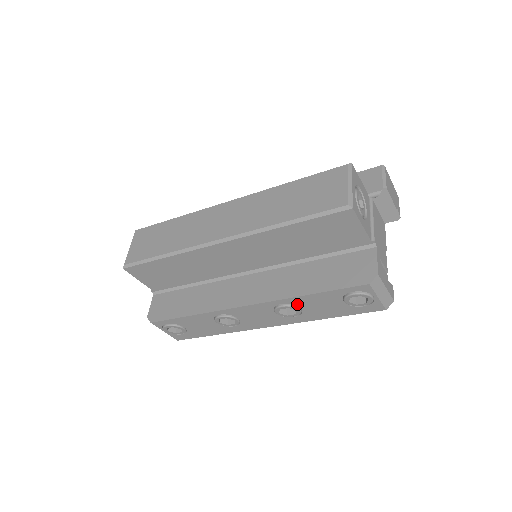
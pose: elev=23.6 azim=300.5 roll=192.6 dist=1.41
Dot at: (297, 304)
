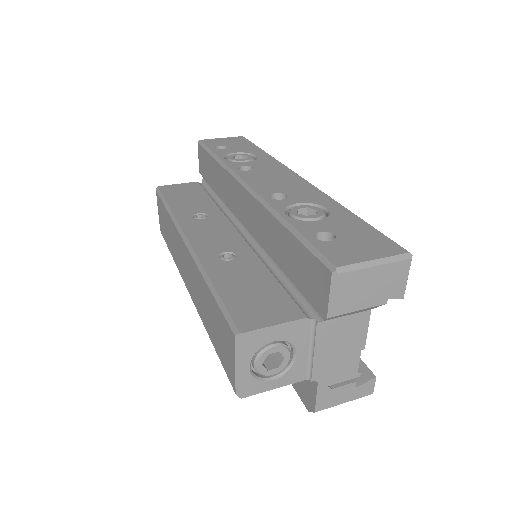
Dot at: occluded
